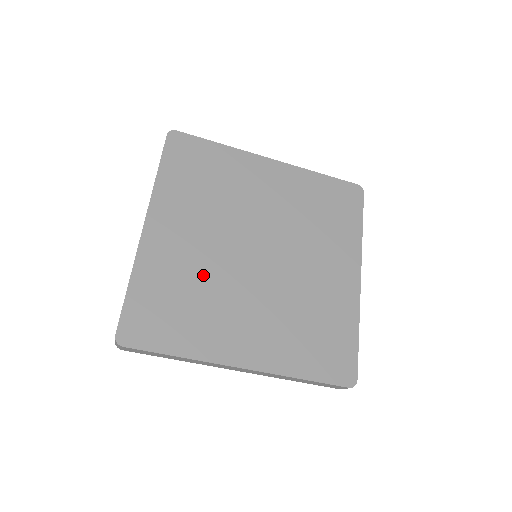
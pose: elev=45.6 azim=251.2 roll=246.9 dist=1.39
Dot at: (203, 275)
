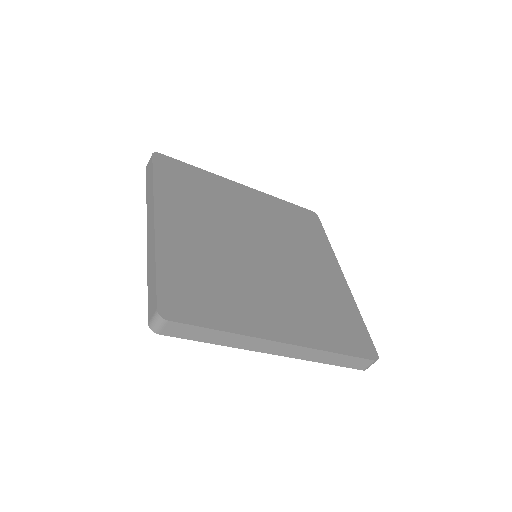
Dot at: (221, 263)
